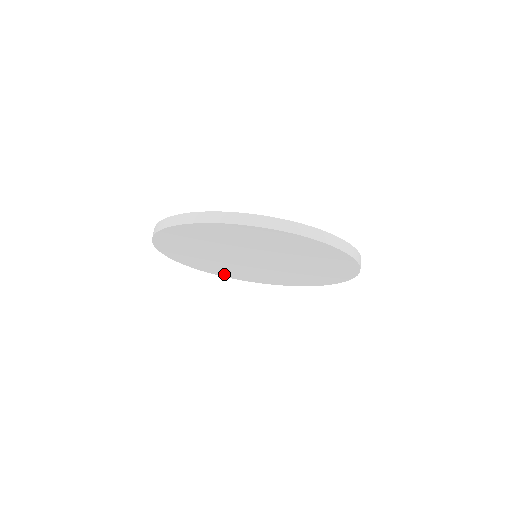
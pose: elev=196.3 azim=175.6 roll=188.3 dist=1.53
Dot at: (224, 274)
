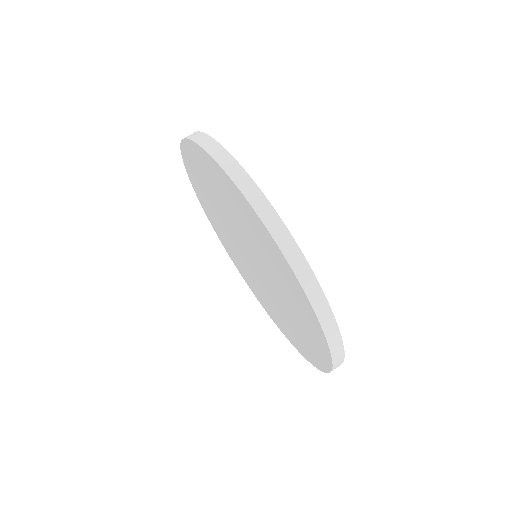
Dot at: (239, 268)
